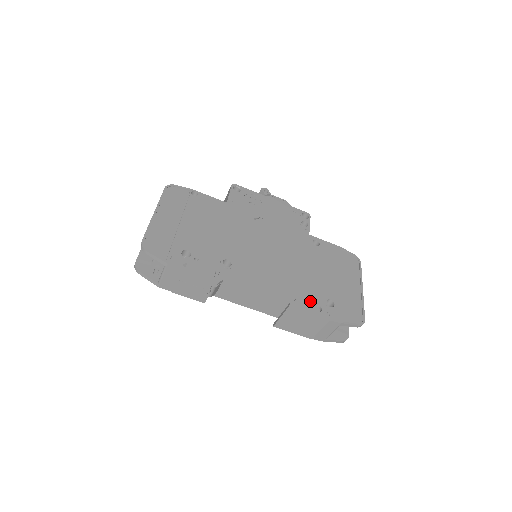
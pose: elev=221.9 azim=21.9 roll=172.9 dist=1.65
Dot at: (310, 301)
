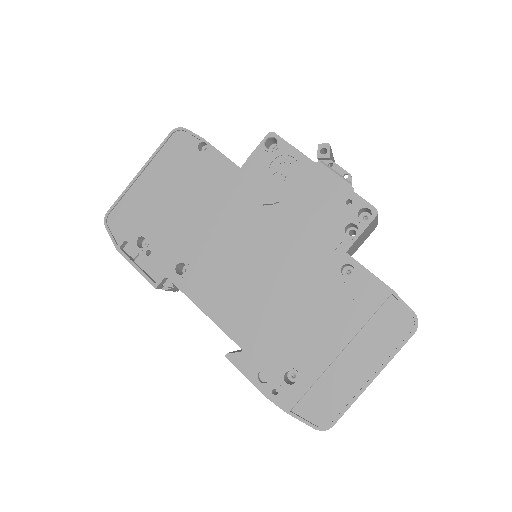
Dot at: (259, 362)
